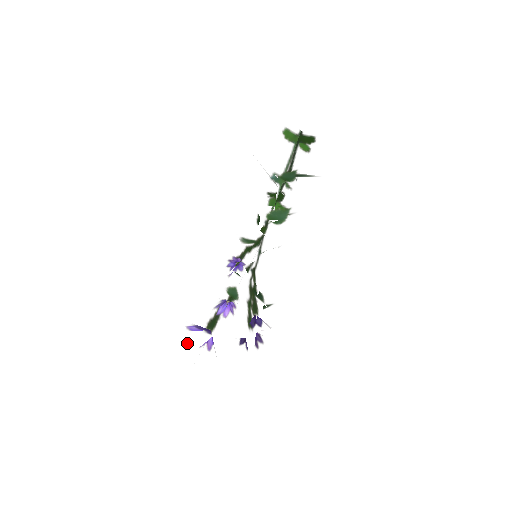
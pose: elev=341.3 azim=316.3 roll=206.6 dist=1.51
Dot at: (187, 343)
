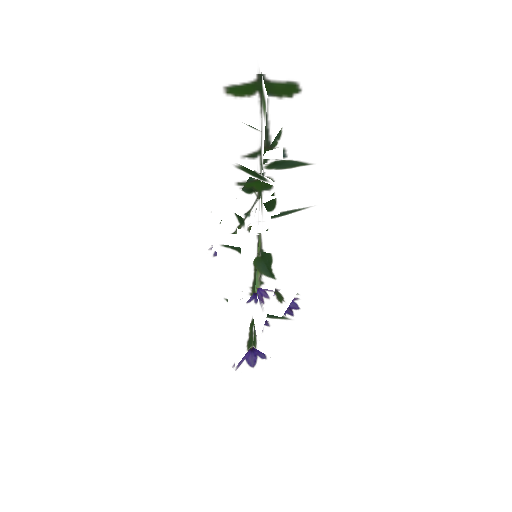
Dot at: (239, 374)
